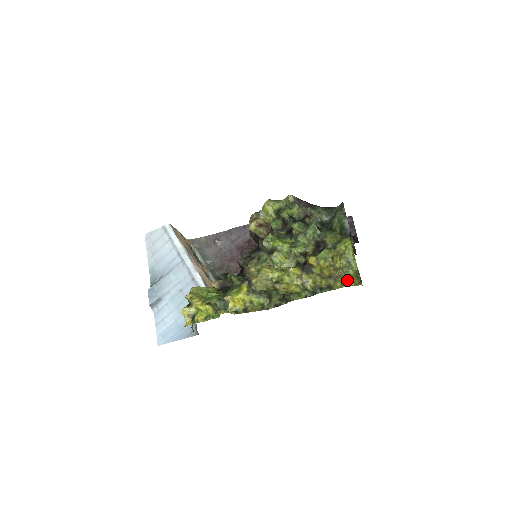
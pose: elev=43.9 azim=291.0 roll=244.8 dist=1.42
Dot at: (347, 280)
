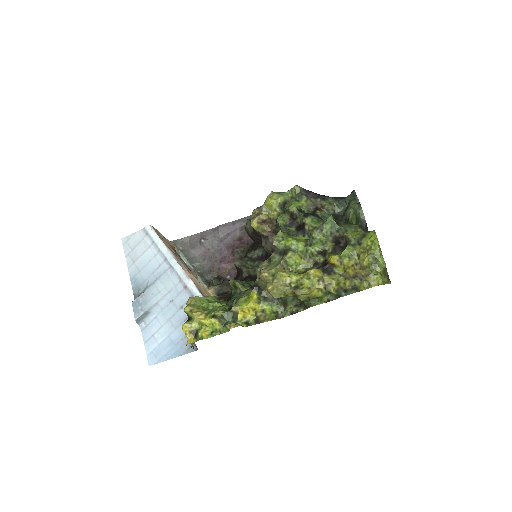
Dot at: (375, 279)
